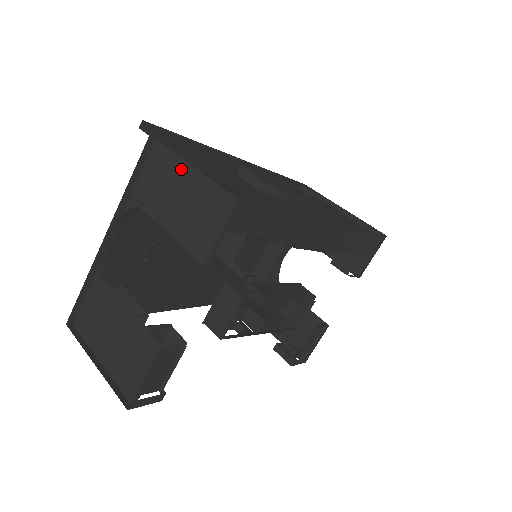
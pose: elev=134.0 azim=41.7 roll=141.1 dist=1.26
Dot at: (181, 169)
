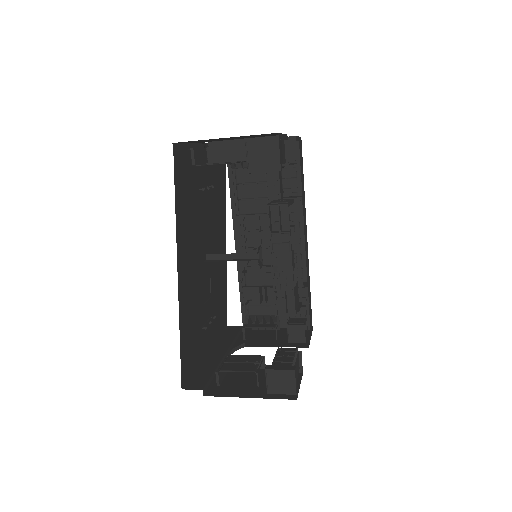
Dot at: occluded
